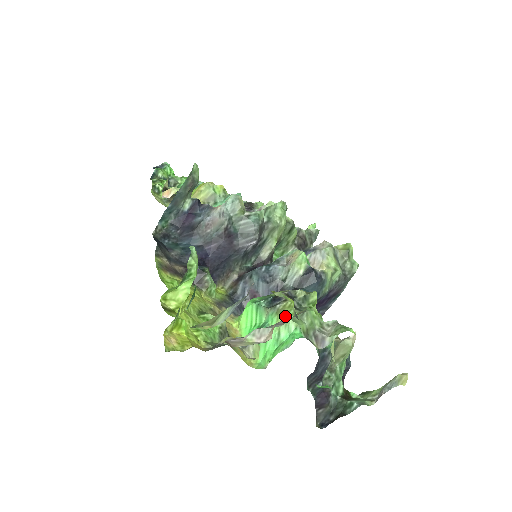
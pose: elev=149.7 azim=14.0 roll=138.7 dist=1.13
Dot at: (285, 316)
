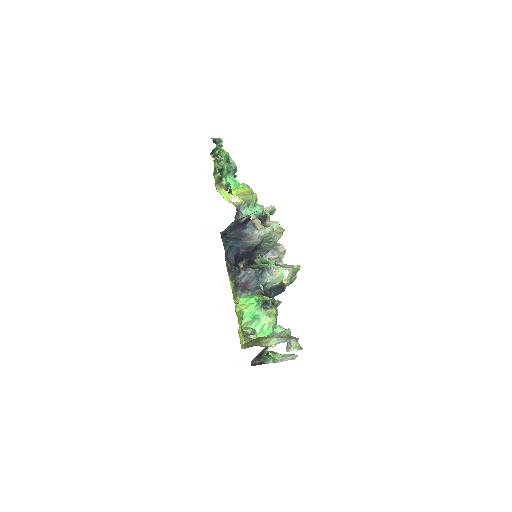
Dot at: (271, 319)
